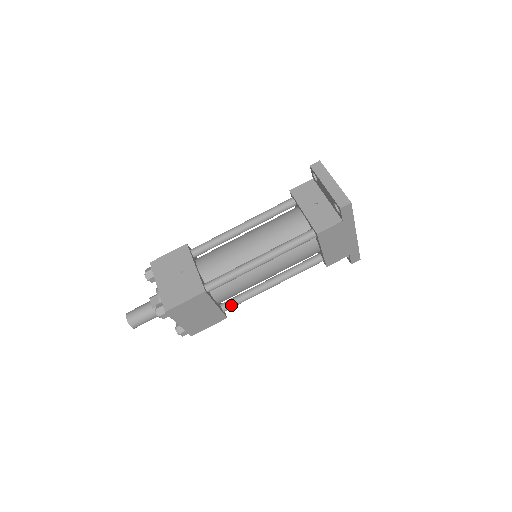
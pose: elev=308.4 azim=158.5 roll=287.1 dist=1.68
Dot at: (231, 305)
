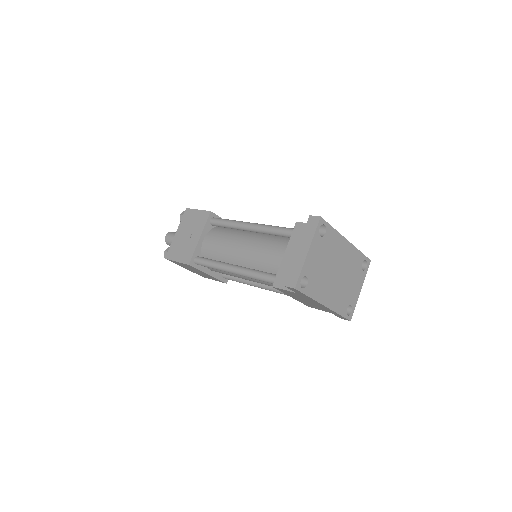
Dot at: (228, 278)
